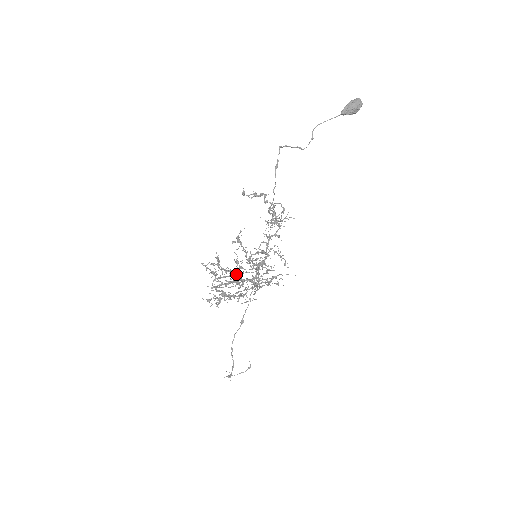
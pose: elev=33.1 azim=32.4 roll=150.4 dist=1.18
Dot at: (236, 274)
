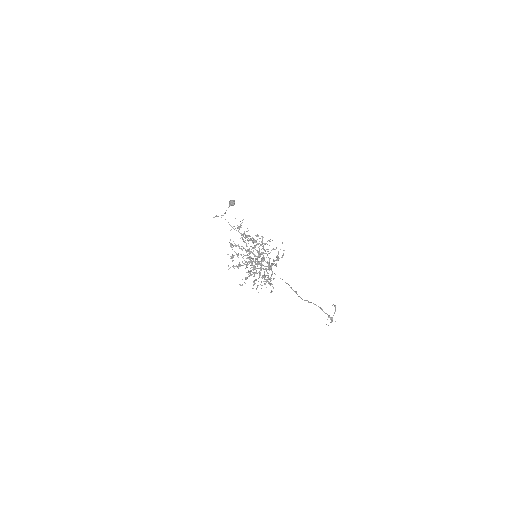
Dot at: occluded
